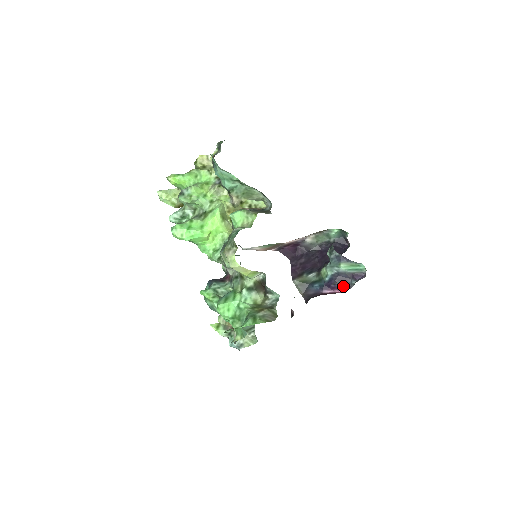
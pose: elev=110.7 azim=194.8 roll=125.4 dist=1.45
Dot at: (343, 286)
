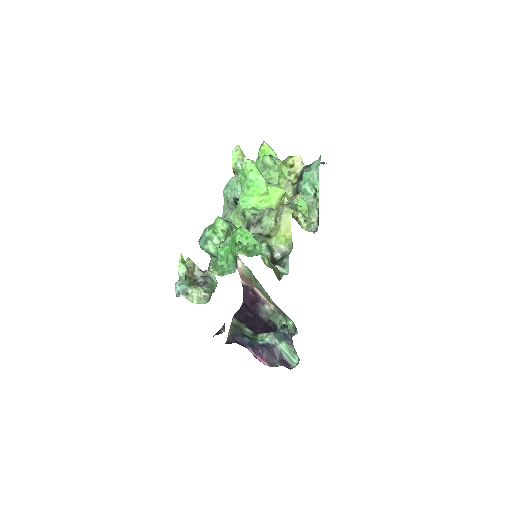
Dot at: (268, 360)
